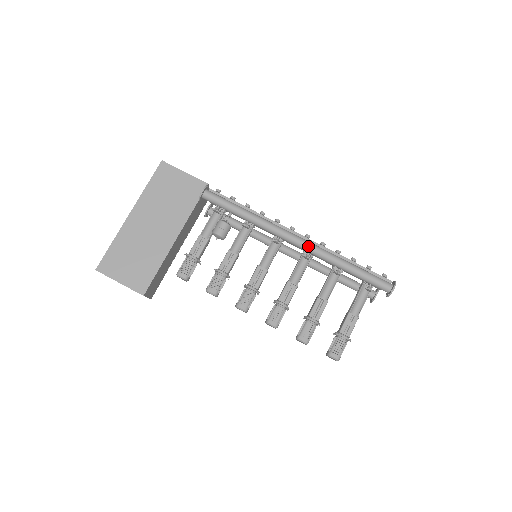
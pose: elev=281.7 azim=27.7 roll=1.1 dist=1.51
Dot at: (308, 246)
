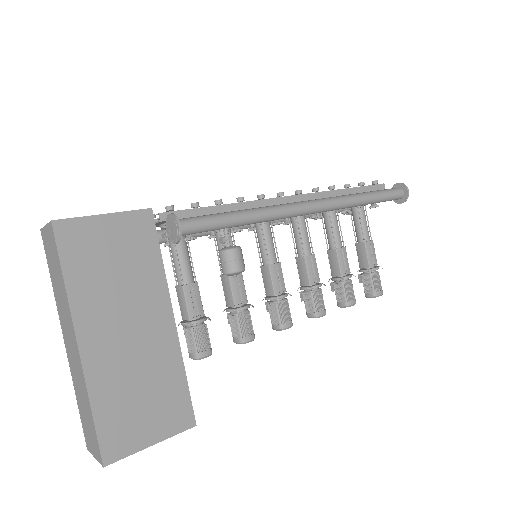
Dot at: (326, 205)
